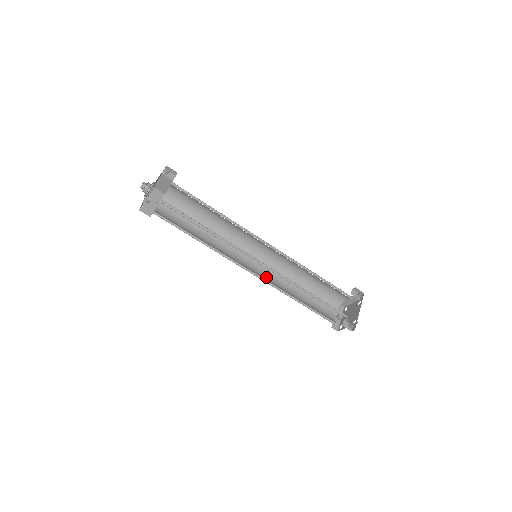
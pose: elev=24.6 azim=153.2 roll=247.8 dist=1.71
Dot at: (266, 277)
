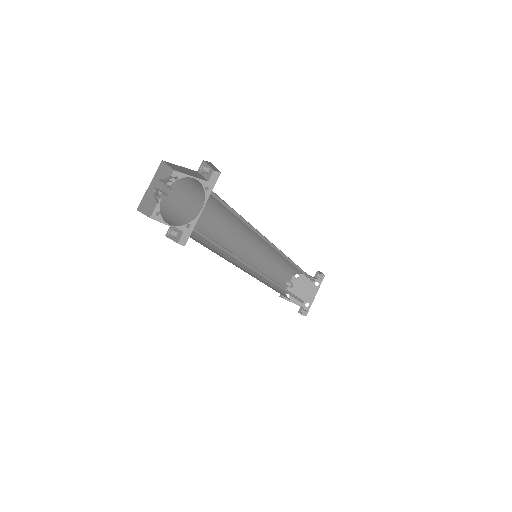
Dot at: occluded
